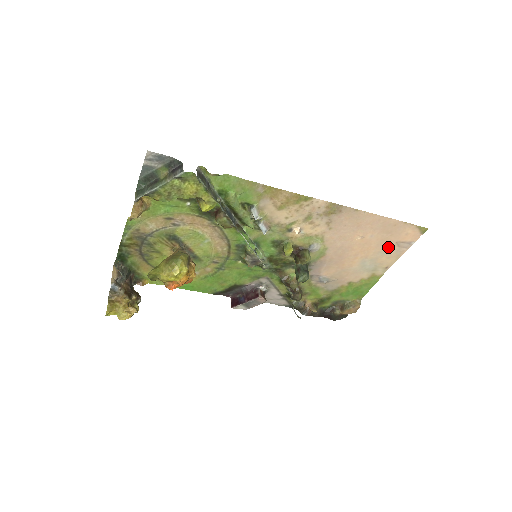
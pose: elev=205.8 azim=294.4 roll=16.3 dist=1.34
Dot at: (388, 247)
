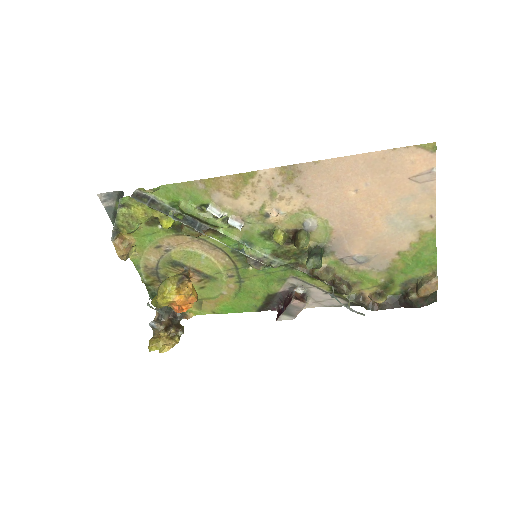
Dot at: (405, 189)
